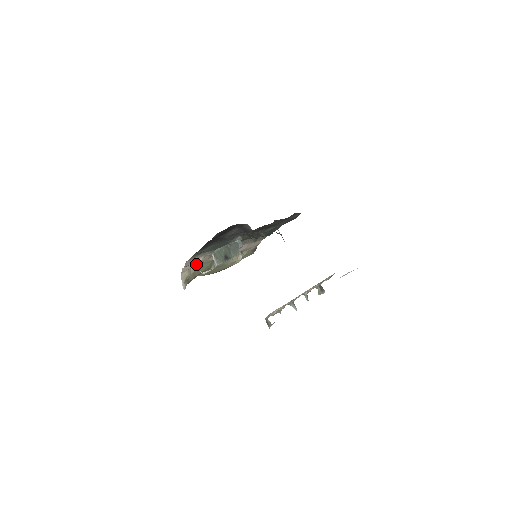
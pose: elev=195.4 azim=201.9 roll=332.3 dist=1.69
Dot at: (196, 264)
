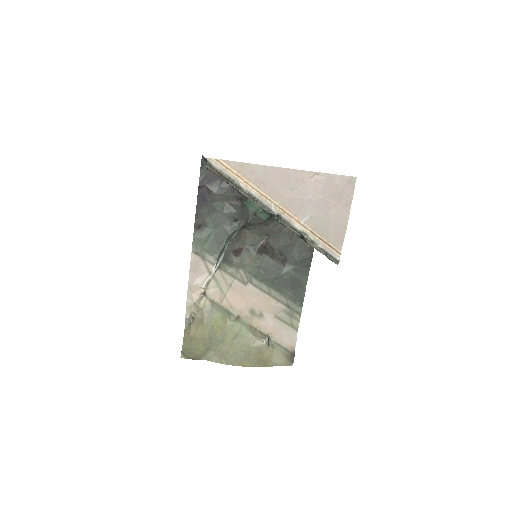
Dot at: (203, 292)
